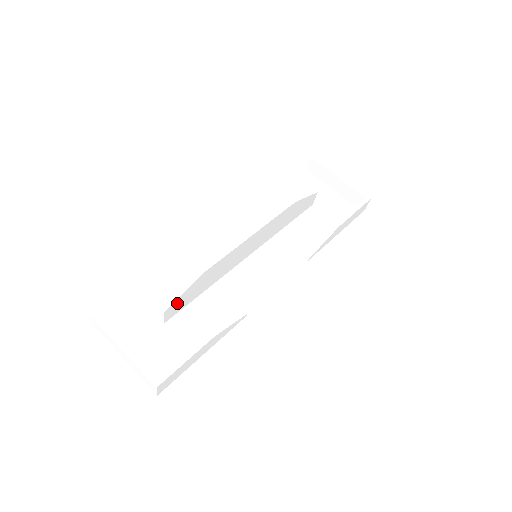
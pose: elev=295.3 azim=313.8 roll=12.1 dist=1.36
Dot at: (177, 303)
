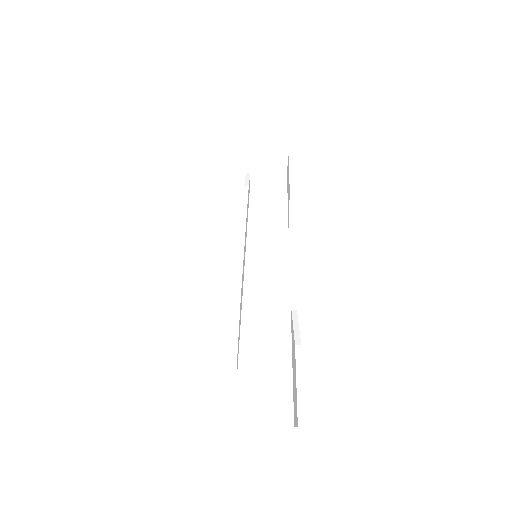
Dot at: (238, 345)
